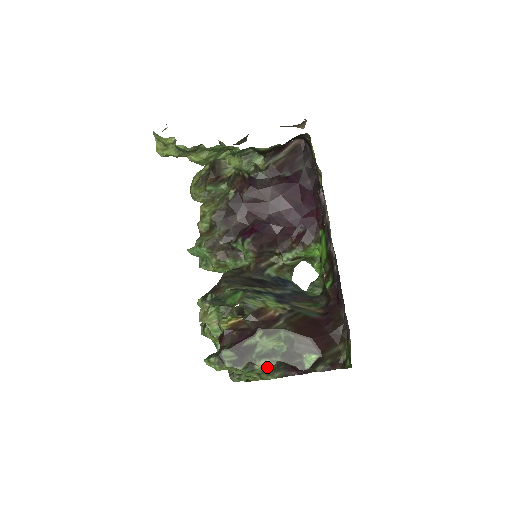
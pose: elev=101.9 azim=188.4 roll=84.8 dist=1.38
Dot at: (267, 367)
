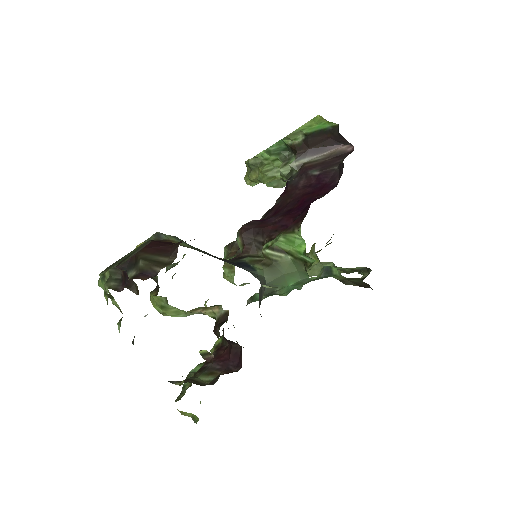
Dot at: (109, 269)
